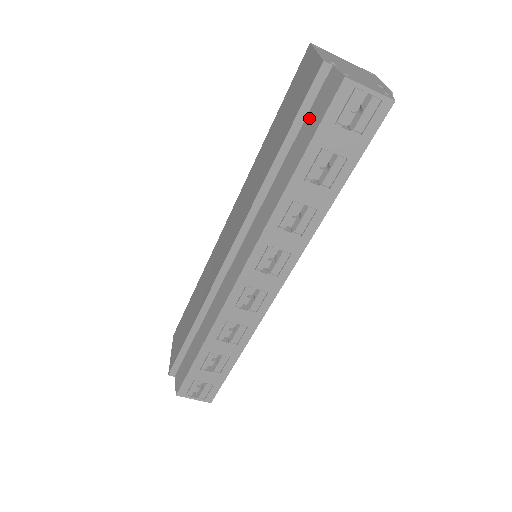
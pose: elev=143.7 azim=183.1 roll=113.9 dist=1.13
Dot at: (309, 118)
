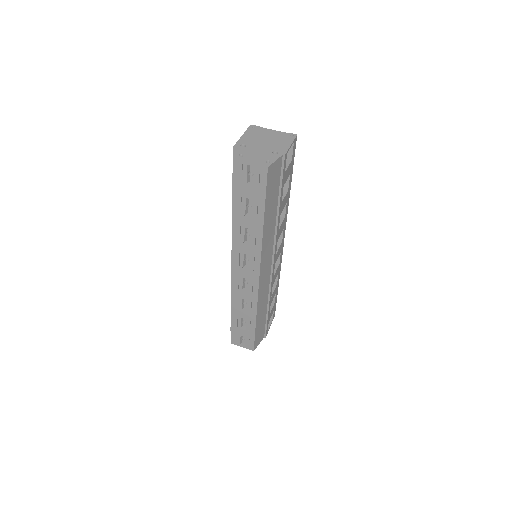
Dot at: occluded
